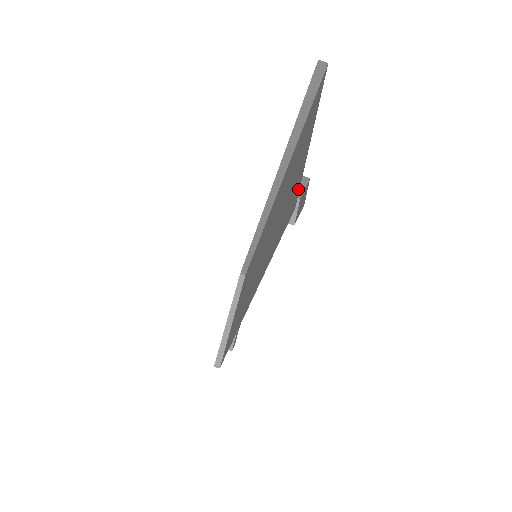
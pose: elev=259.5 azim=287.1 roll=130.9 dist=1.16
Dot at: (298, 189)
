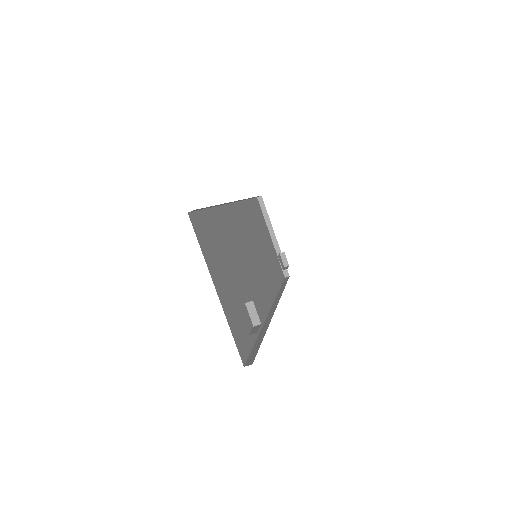
Dot at: occluded
